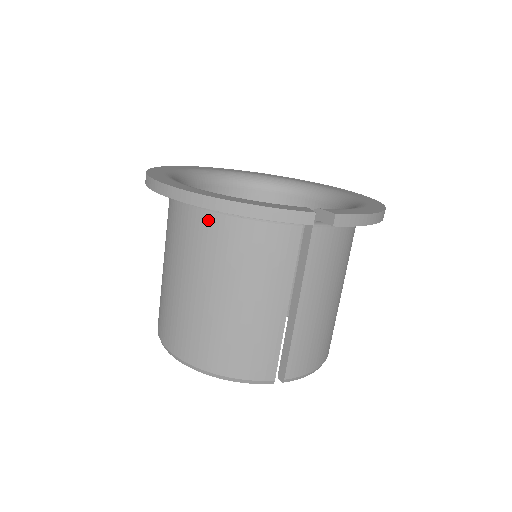
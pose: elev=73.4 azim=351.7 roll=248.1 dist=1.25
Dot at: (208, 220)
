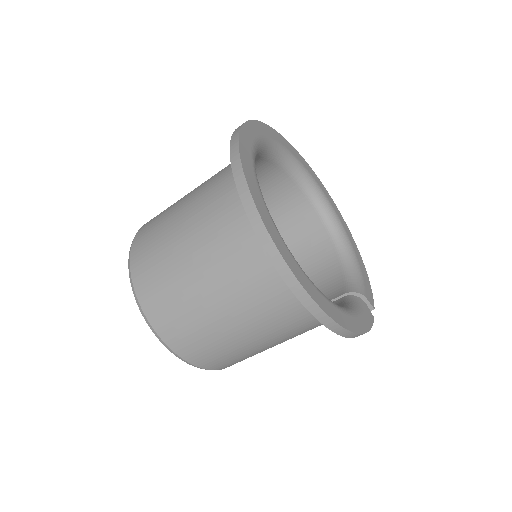
Dot at: occluded
